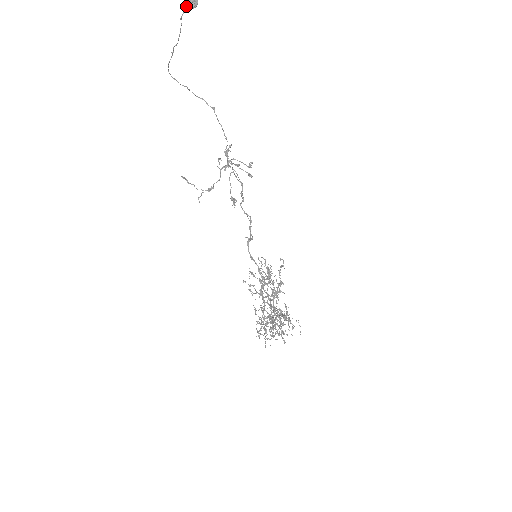
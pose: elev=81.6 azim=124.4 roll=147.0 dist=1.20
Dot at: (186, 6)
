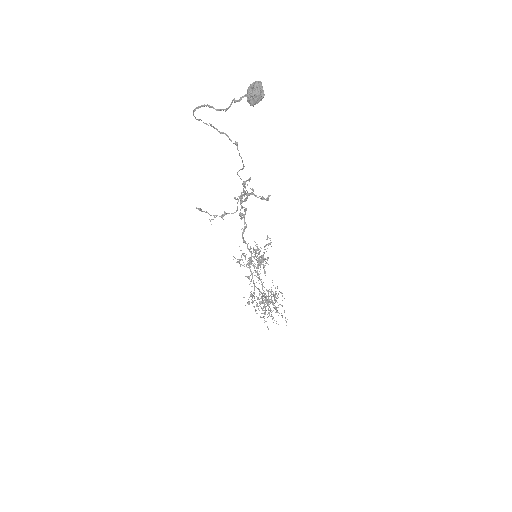
Dot at: (249, 101)
